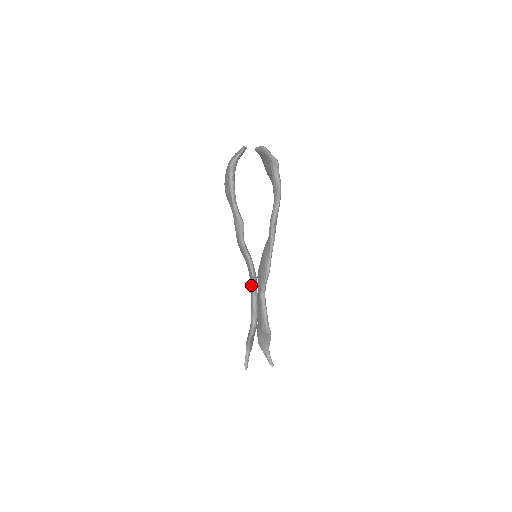
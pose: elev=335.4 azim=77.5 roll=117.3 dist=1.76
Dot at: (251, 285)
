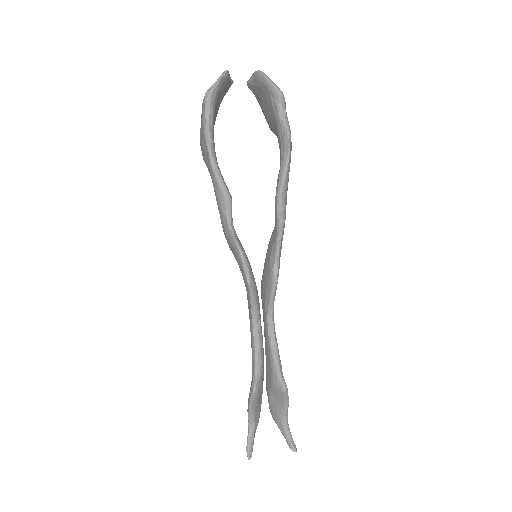
Dot at: (248, 304)
